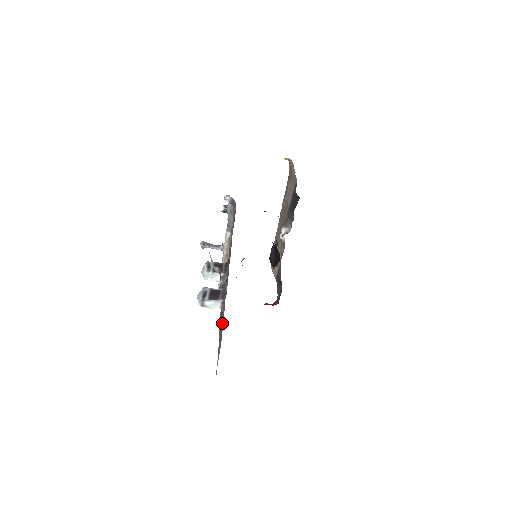
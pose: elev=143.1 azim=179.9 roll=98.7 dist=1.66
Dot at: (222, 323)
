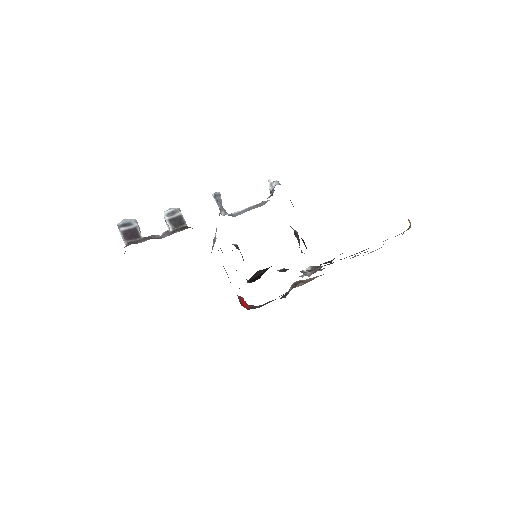
Dot at: occluded
